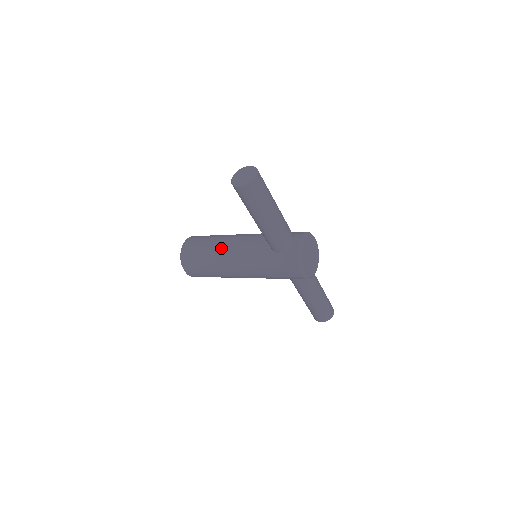
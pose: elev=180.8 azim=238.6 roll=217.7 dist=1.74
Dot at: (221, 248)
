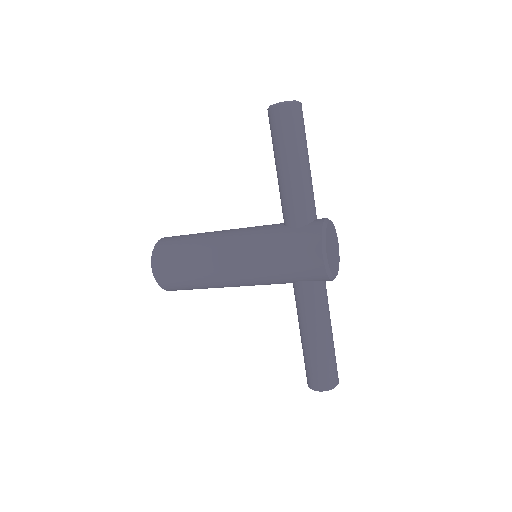
Dot at: (215, 233)
